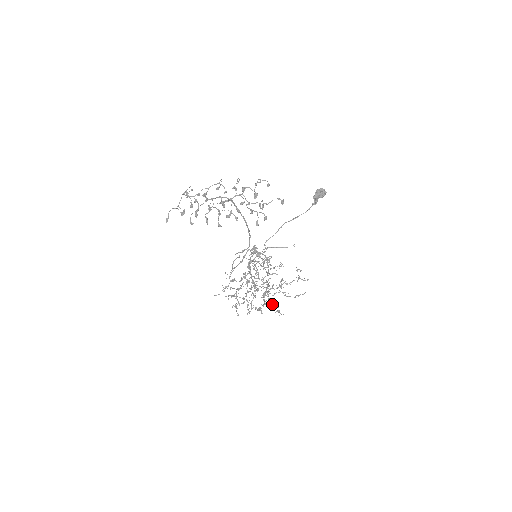
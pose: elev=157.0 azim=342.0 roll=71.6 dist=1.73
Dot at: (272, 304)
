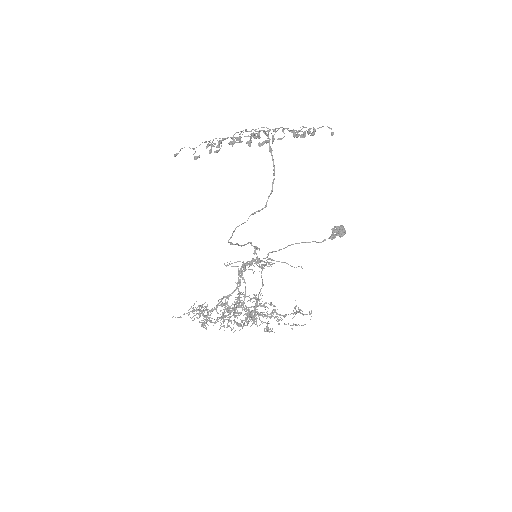
Dot at: (260, 320)
